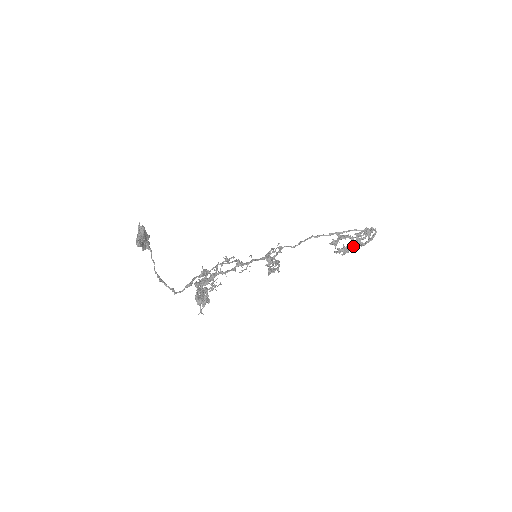
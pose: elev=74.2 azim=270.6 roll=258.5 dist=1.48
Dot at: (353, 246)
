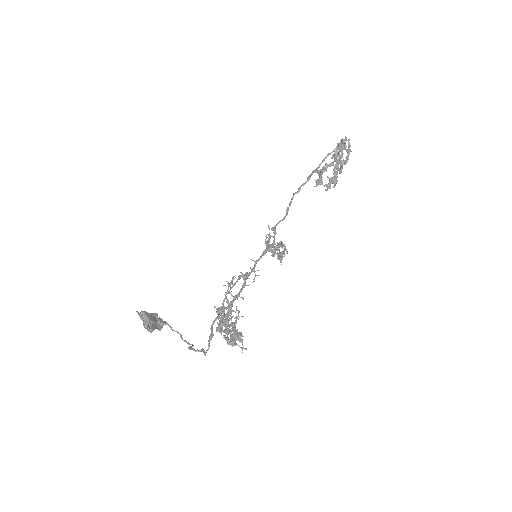
Dot at: (337, 171)
